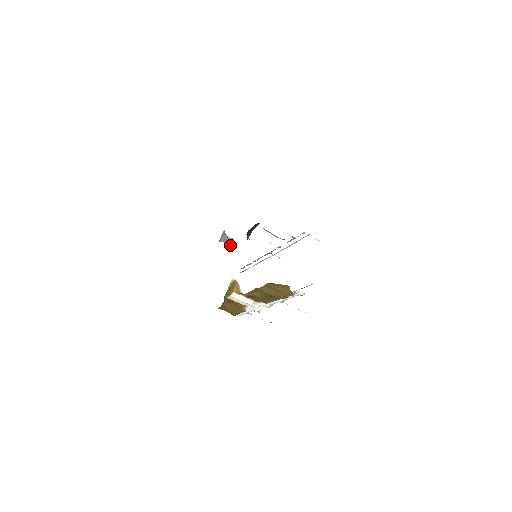
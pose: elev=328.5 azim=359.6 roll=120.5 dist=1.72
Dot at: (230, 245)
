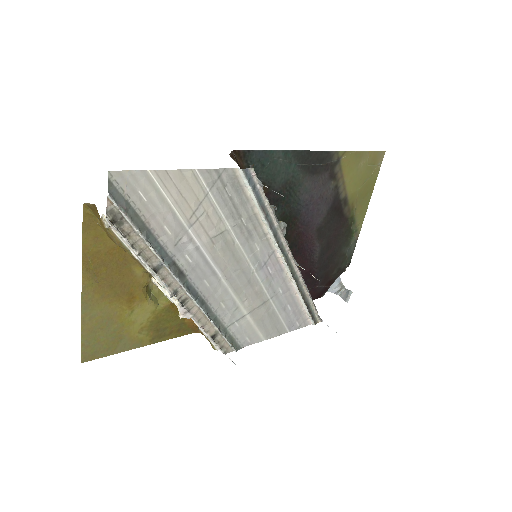
Dot at: (343, 299)
